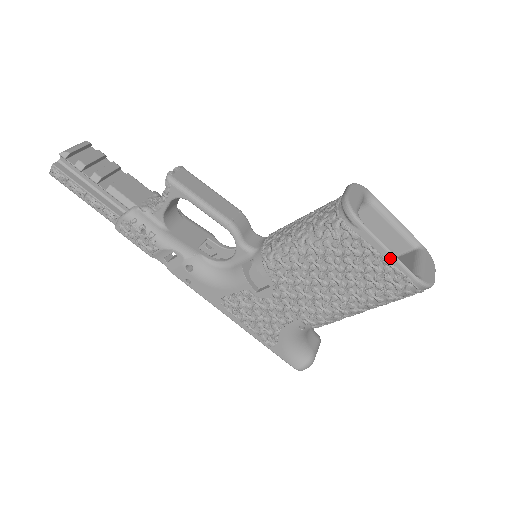
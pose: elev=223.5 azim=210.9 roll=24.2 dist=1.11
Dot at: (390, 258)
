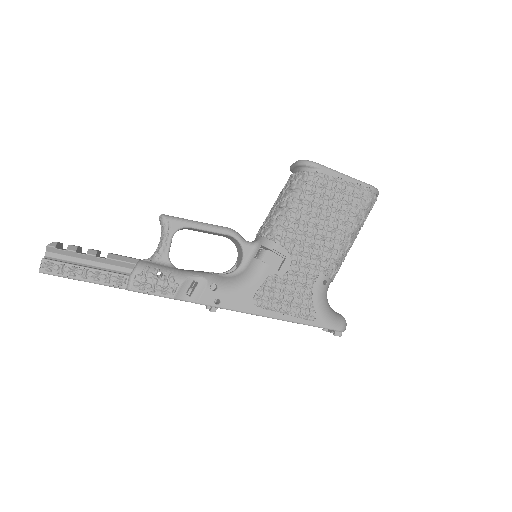
Dot at: (349, 179)
